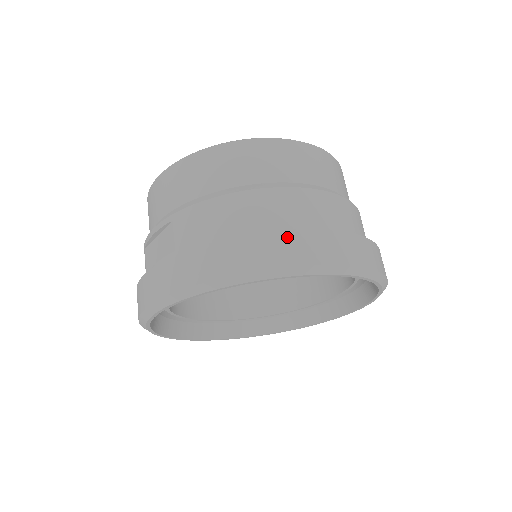
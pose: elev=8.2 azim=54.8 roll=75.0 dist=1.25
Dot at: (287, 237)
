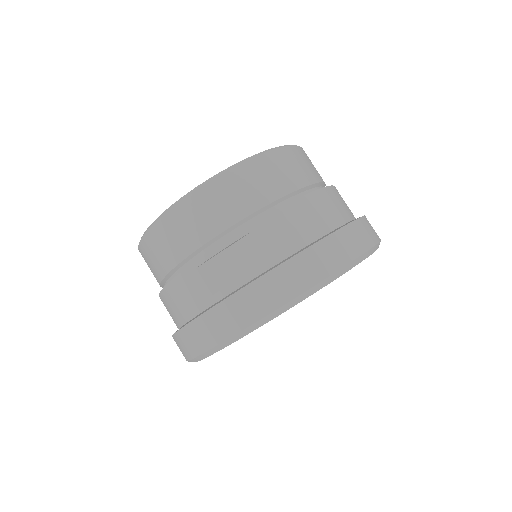
Dot at: (360, 224)
